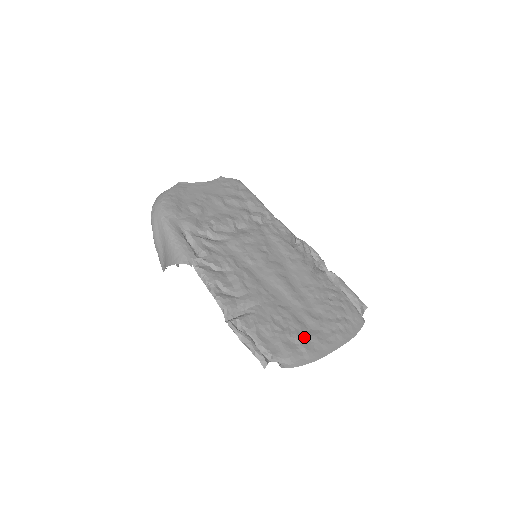
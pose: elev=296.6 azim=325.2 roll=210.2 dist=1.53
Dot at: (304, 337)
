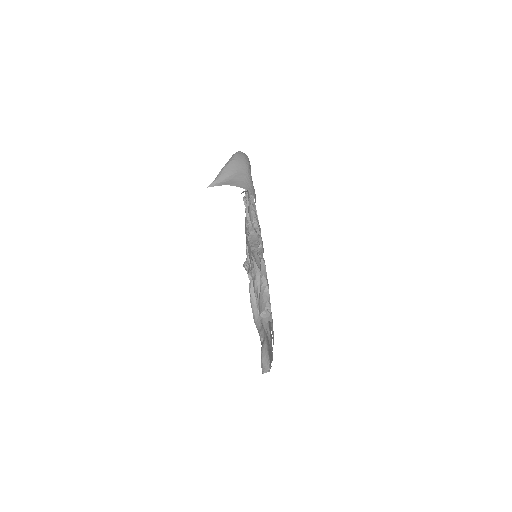
Dot at: occluded
